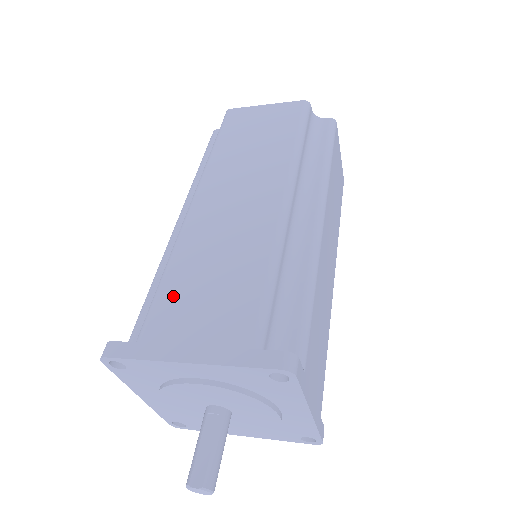
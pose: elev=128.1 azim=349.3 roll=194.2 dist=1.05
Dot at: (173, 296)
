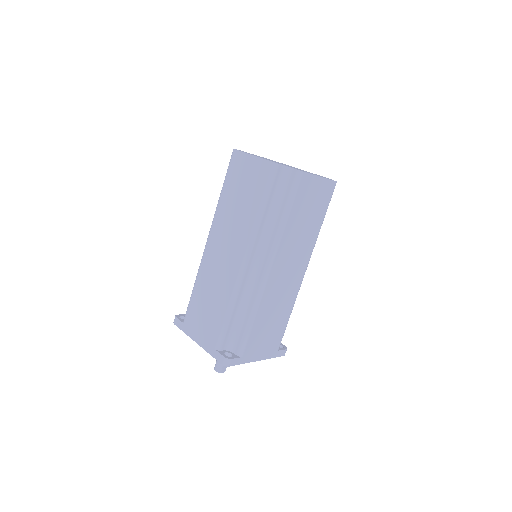
Dot at: (256, 333)
